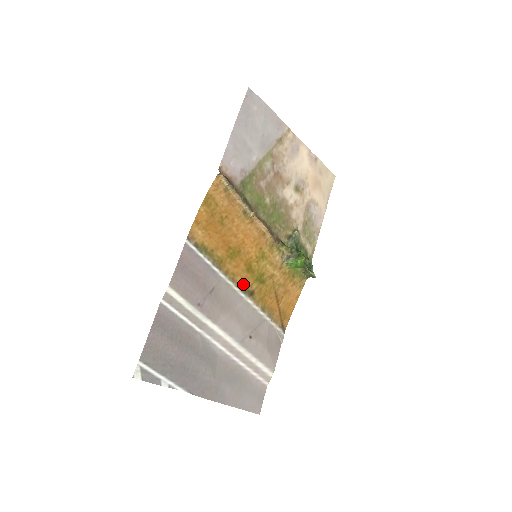
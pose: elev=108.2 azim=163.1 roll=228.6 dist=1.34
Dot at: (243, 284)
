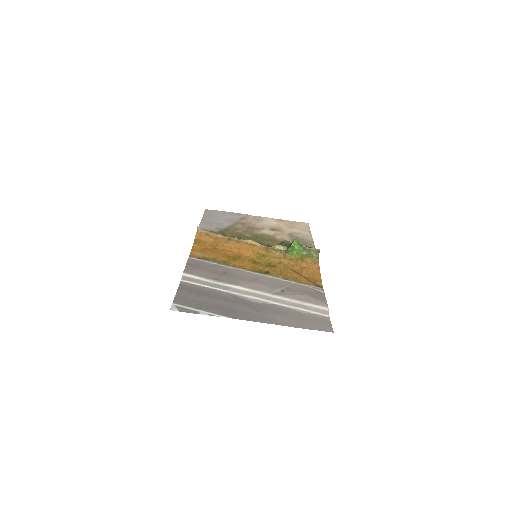
Dot at: (255, 270)
